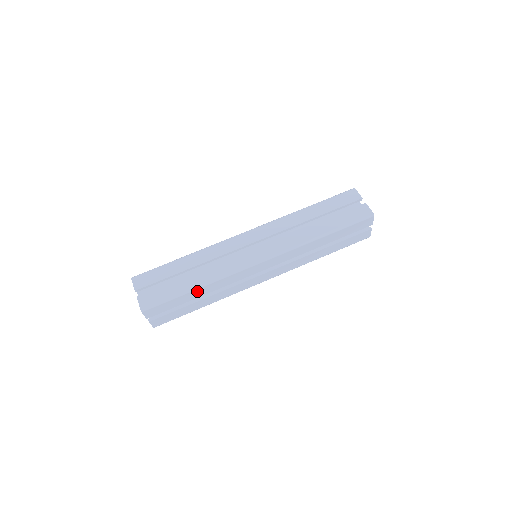
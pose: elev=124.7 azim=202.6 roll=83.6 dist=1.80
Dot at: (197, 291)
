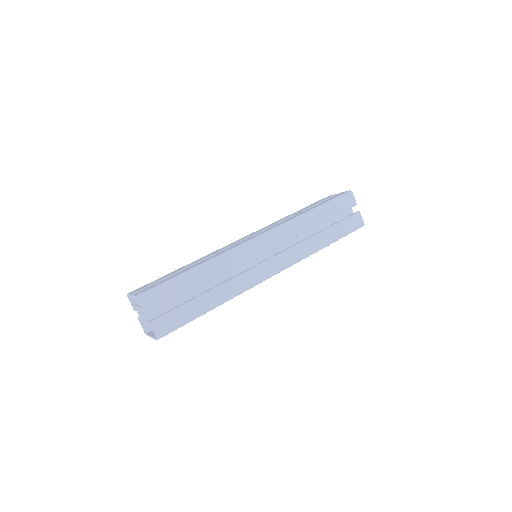
Dot at: (197, 273)
